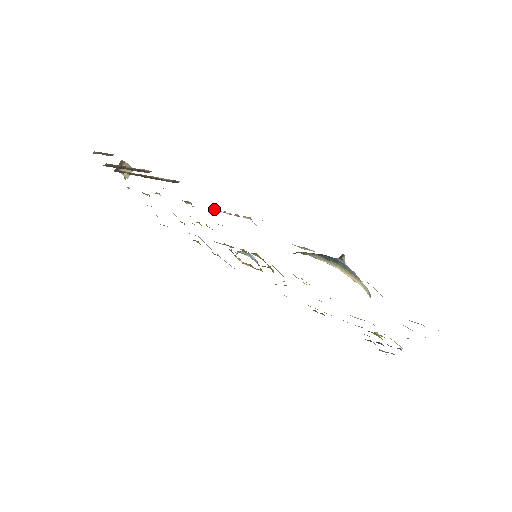
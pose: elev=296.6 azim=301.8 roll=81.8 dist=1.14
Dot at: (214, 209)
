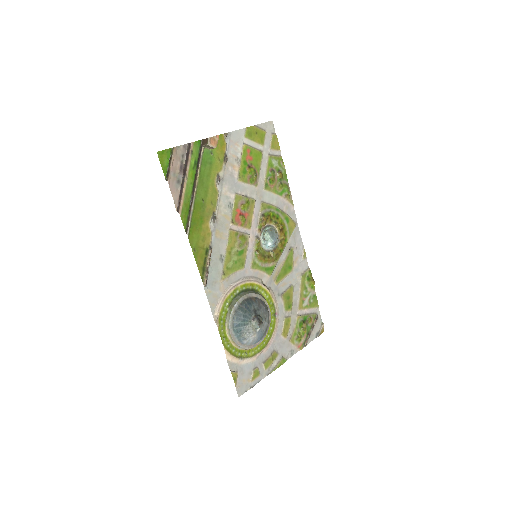
Dot at: (210, 249)
